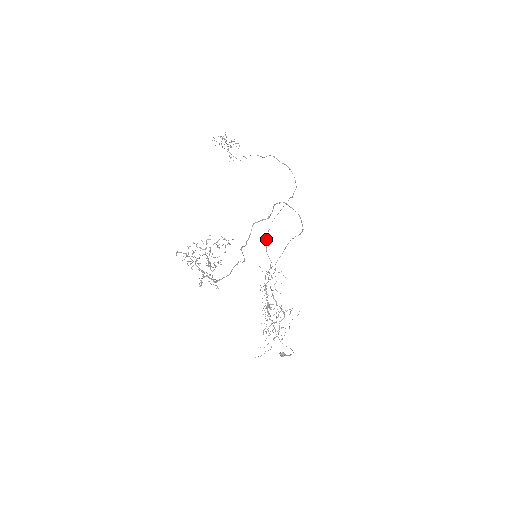
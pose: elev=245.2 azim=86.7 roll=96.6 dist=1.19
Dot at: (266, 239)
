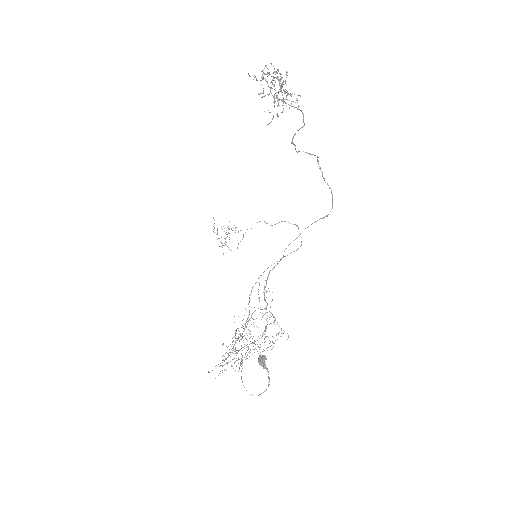
Dot at: occluded
